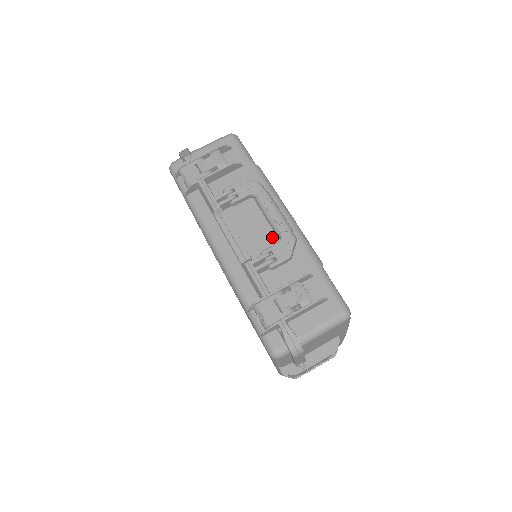
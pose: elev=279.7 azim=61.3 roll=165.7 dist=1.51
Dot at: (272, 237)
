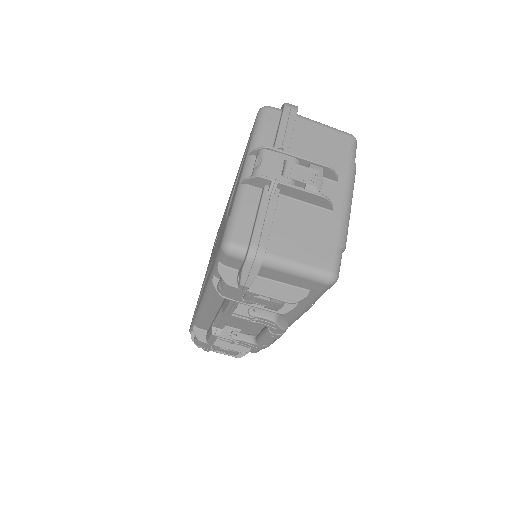
Dot at: (255, 328)
